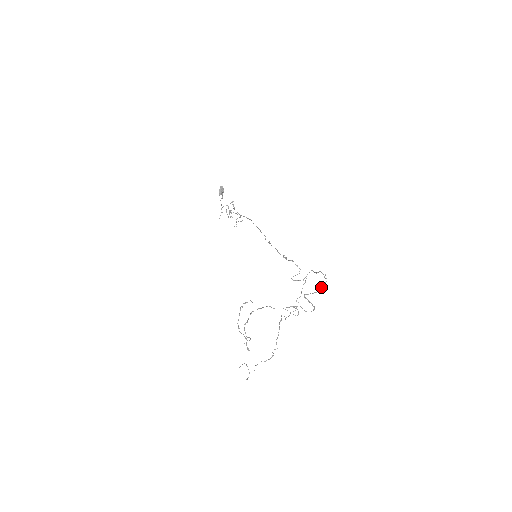
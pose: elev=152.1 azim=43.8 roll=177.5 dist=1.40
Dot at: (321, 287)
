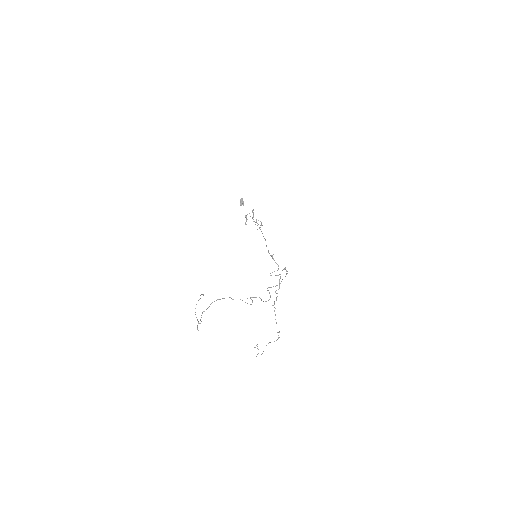
Dot at: (281, 281)
